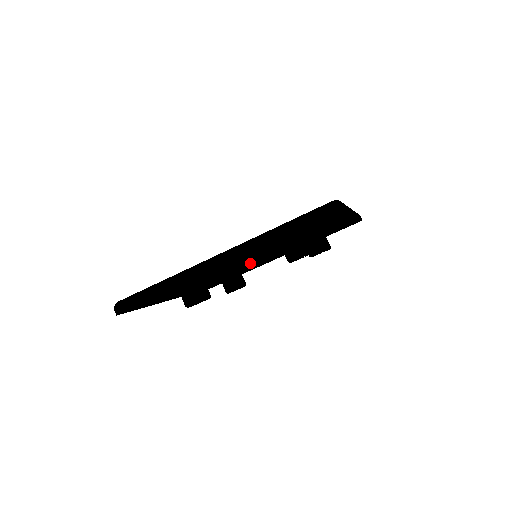
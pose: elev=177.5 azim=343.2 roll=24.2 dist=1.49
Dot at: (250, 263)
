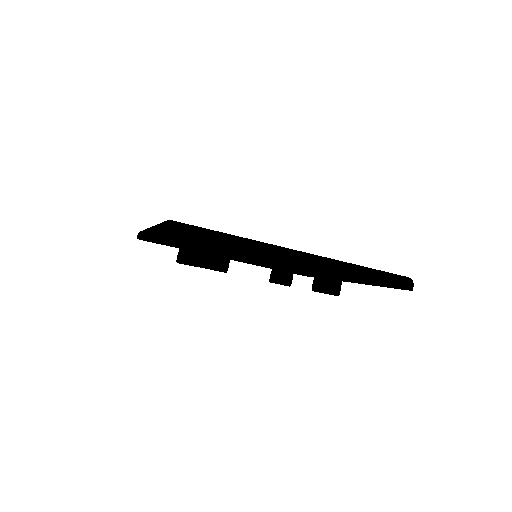
Dot at: (292, 266)
